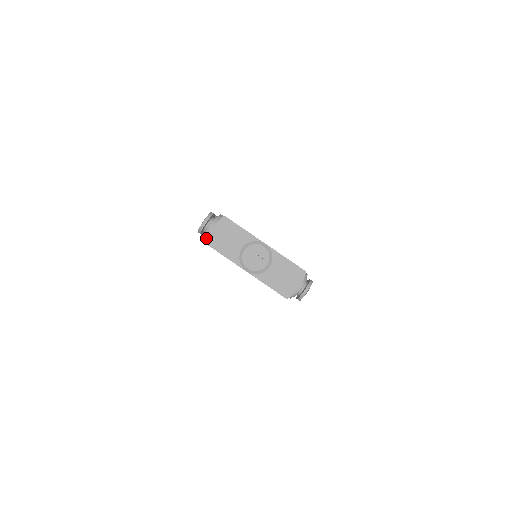
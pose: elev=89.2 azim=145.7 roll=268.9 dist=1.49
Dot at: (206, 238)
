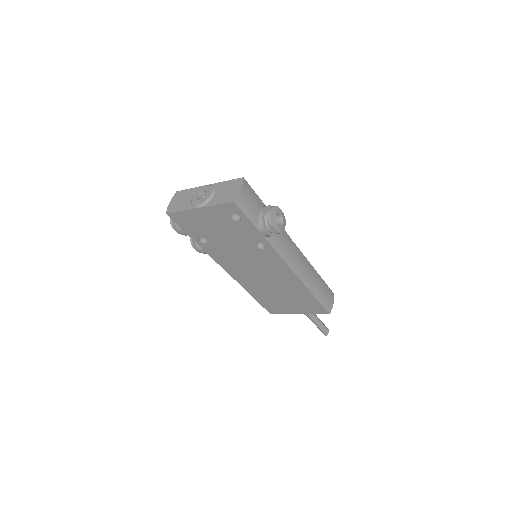
Dot at: occluded
